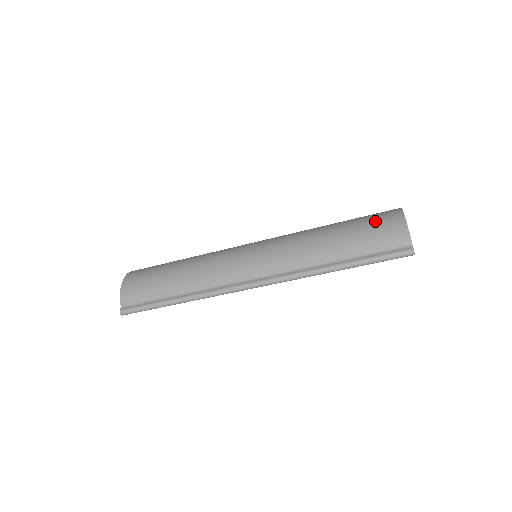
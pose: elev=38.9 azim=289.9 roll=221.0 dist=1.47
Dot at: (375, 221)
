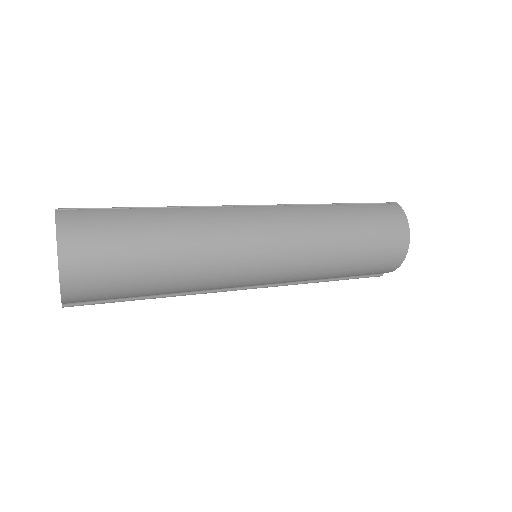
Dot at: (382, 263)
